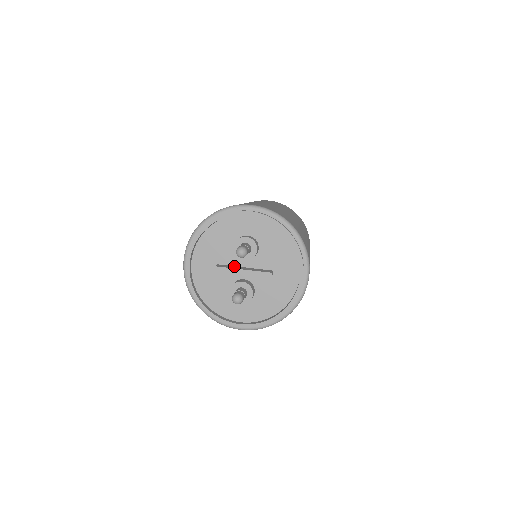
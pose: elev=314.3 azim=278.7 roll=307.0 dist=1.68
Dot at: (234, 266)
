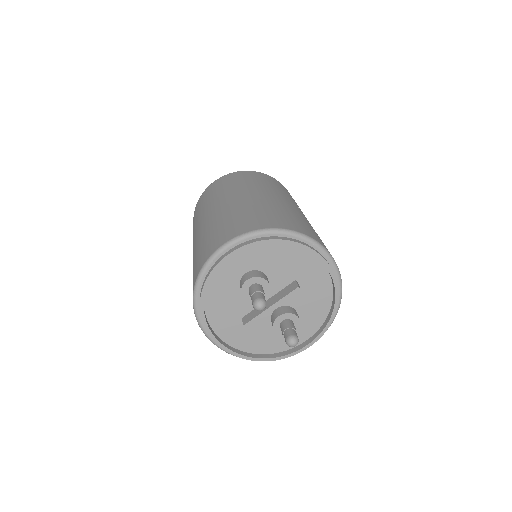
Dot at: occluded
